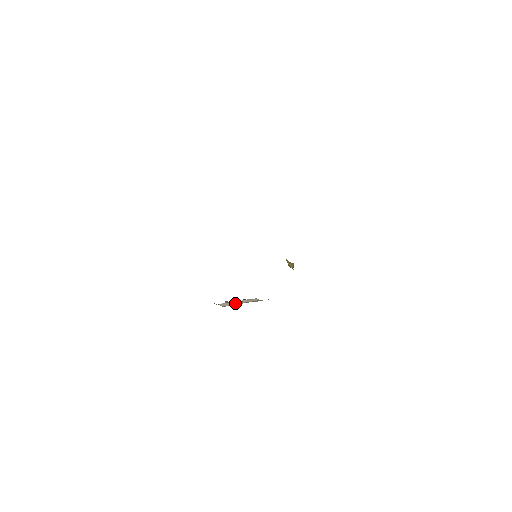
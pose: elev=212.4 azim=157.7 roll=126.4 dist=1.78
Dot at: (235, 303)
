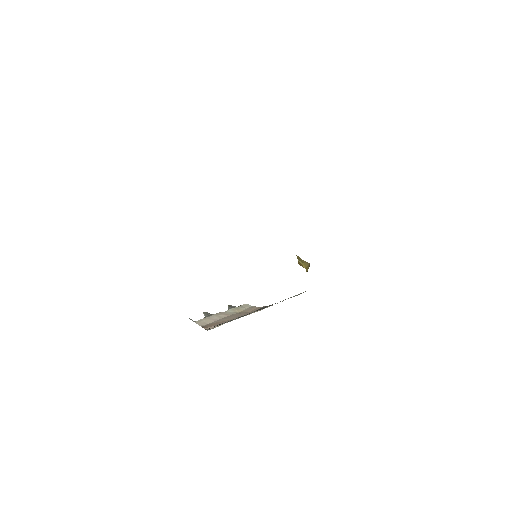
Dot at: (219, 317)
